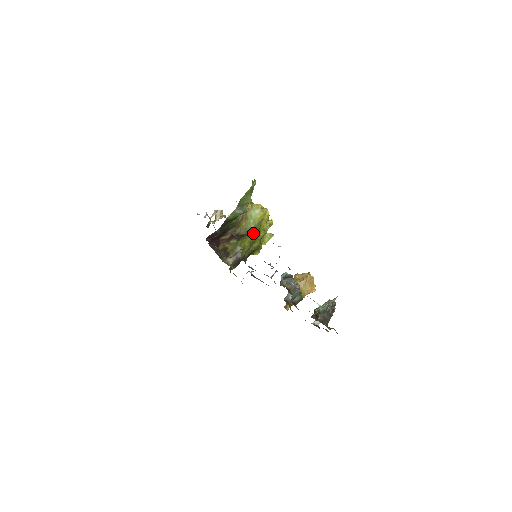
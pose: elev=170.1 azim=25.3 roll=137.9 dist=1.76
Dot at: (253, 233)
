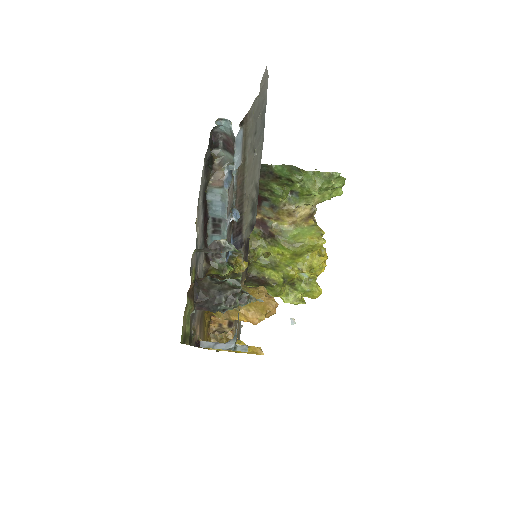
Dot at: (284, 249)
